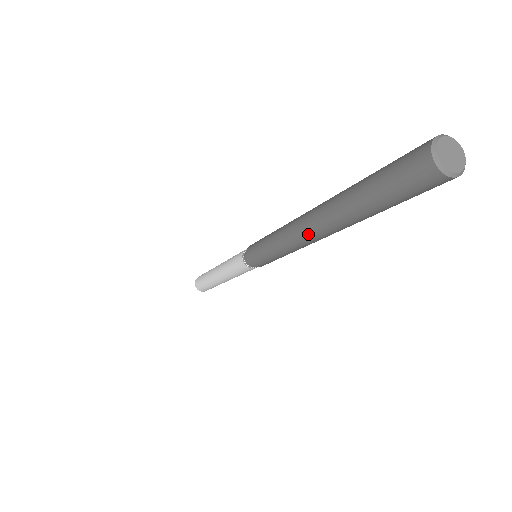
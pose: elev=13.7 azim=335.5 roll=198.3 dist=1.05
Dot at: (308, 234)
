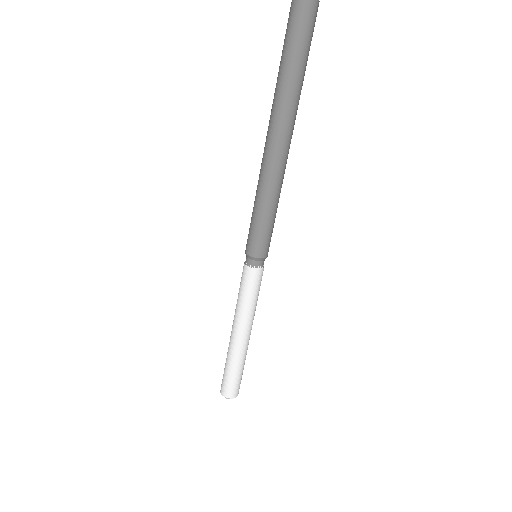
Dot at: (275, 148)
